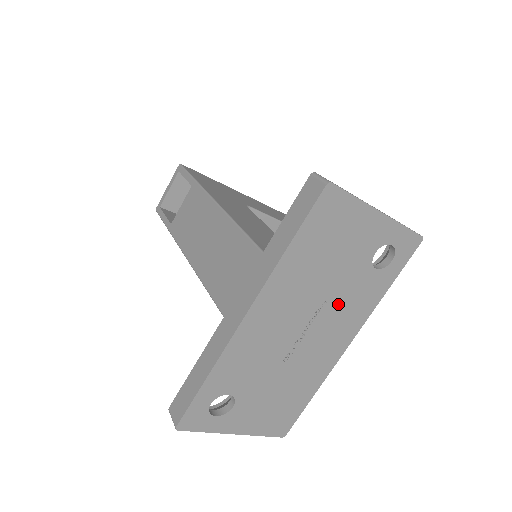
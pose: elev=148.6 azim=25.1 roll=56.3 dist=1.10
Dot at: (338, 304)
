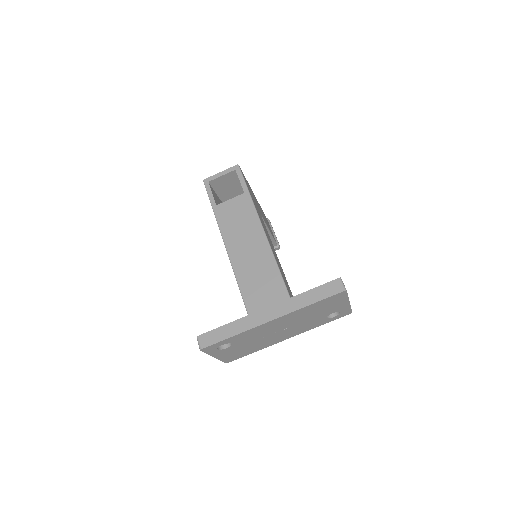
Dot at: (302, 325)
